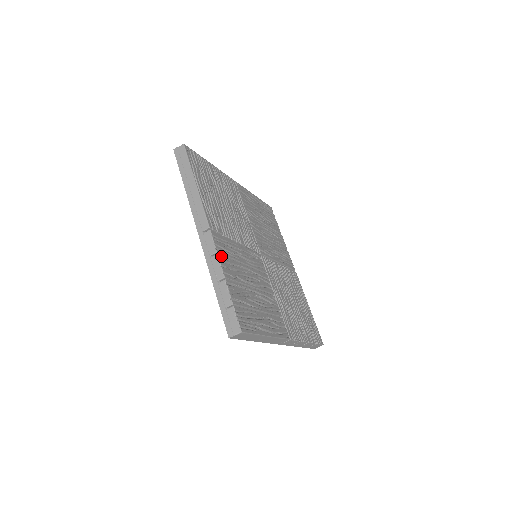
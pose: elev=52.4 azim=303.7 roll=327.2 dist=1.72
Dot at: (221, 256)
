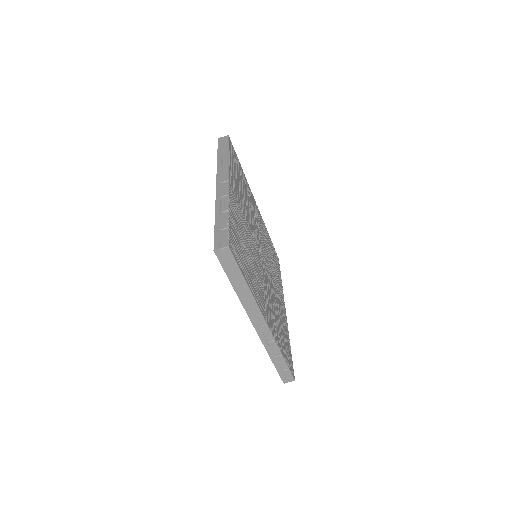
Dot at: (231, 201)
